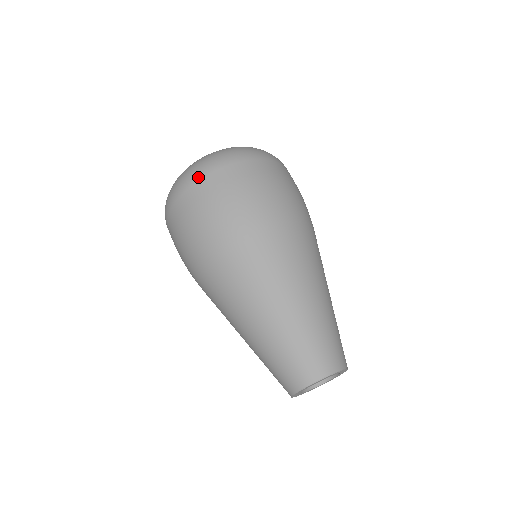
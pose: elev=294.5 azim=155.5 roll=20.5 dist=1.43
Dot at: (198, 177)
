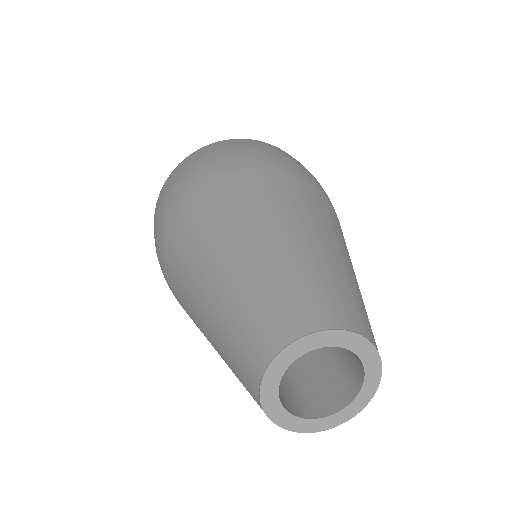
Dot at: occluded
